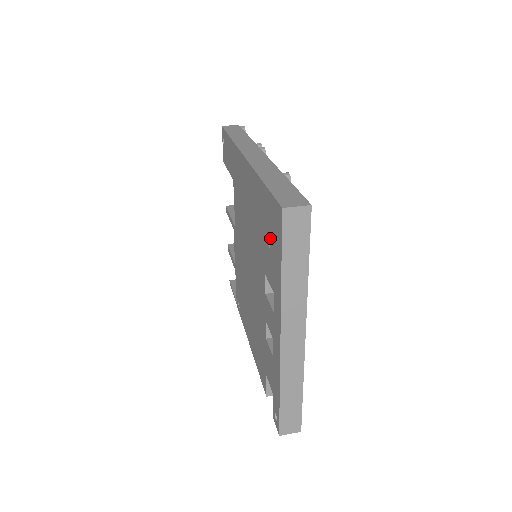
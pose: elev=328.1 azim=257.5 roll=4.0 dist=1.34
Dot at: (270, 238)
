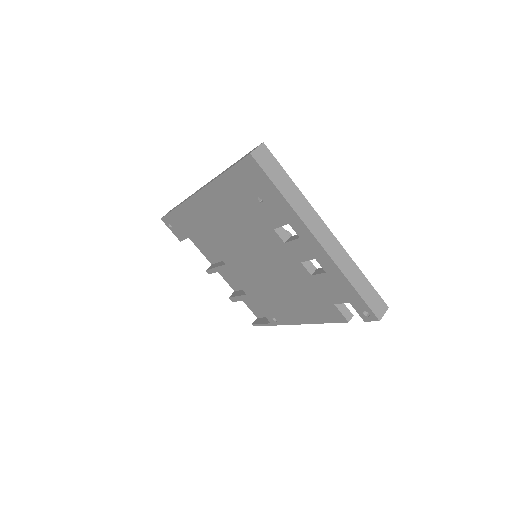
Dot at: (257, 194)
